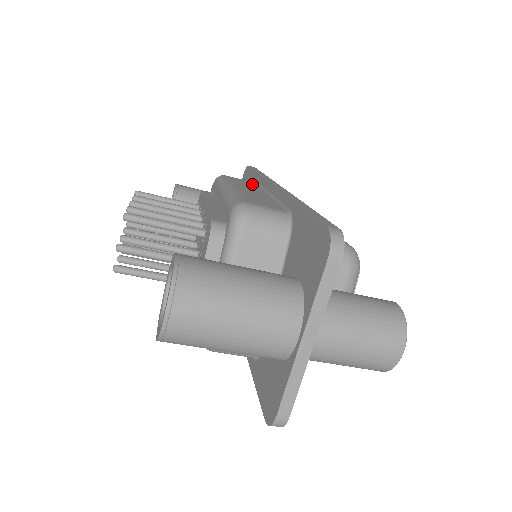
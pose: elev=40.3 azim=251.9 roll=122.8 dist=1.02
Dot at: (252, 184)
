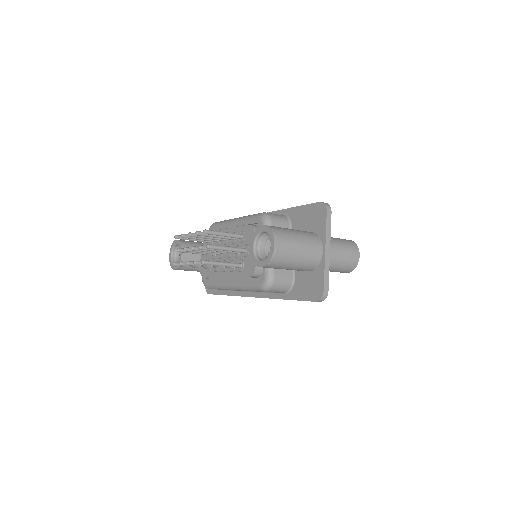
Dot at: occluded
